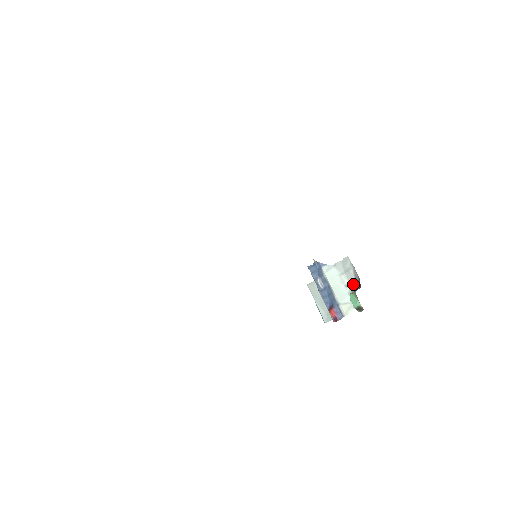
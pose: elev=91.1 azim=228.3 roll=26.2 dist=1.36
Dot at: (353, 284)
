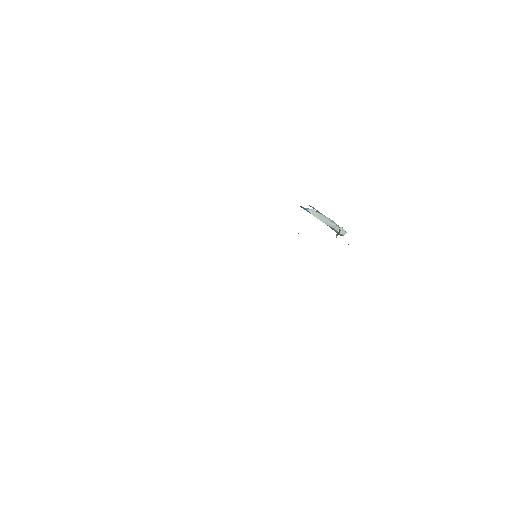
Dot at: occluded
